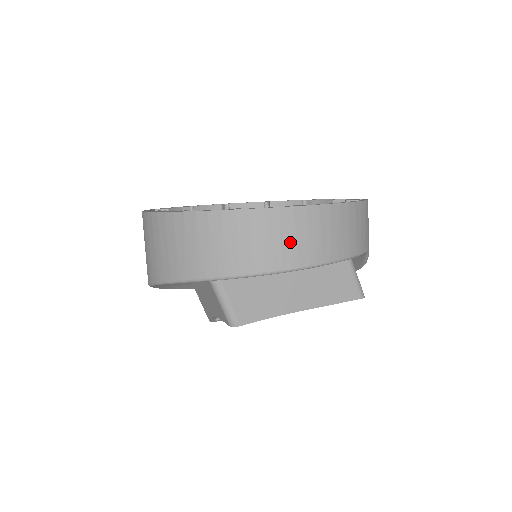
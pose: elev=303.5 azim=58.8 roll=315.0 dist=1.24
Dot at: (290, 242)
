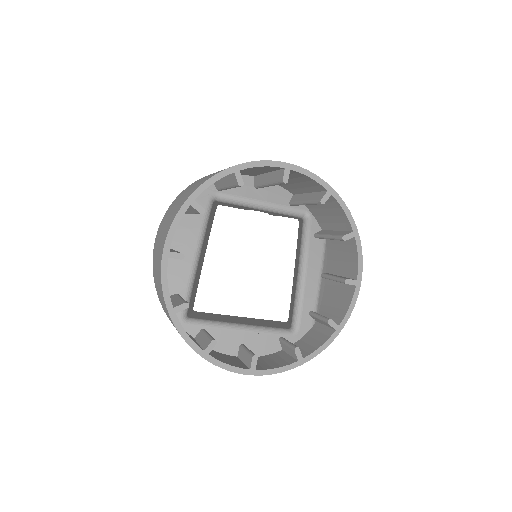
Dot at: occluded
